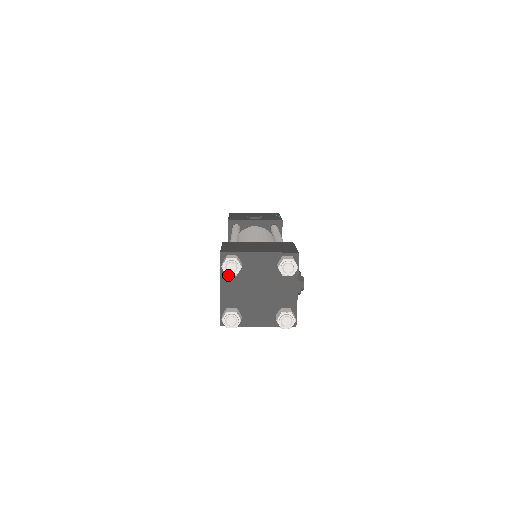
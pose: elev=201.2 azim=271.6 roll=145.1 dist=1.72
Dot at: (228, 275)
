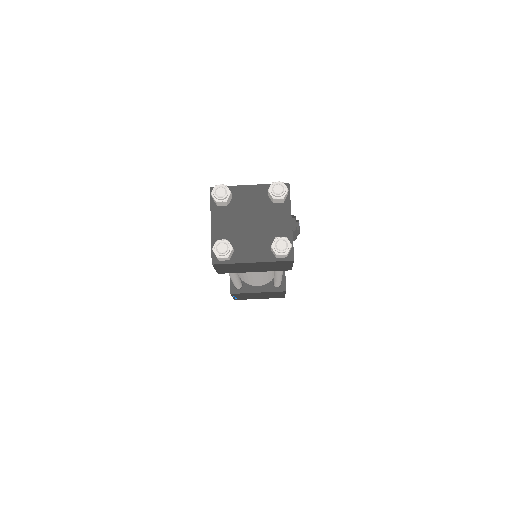
Dot at: (218, 201)
